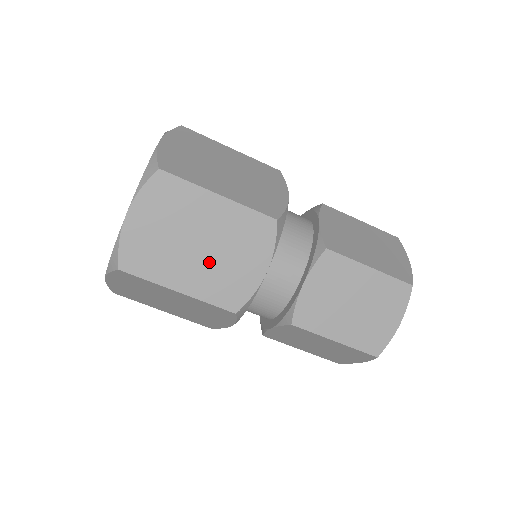
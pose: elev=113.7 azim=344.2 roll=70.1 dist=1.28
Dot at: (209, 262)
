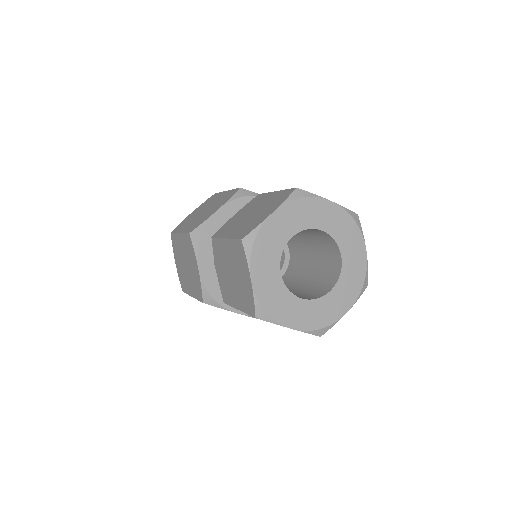
Dot at: (200, 216)
